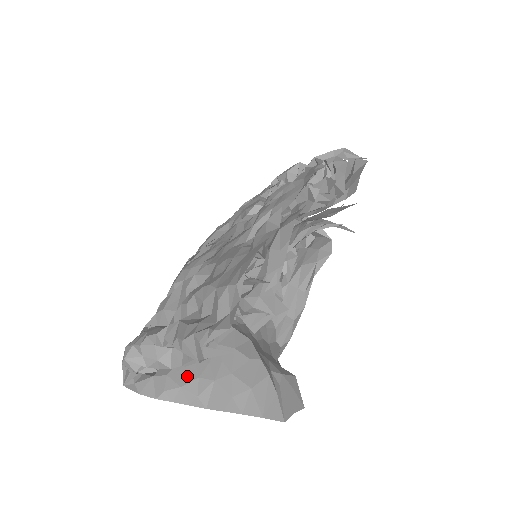
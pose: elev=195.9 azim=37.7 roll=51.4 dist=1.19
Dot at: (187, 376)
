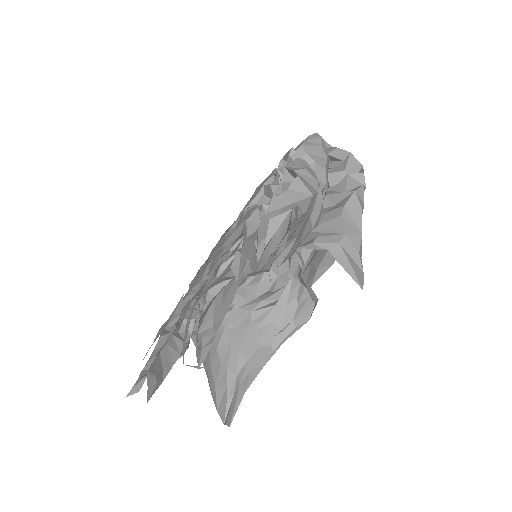
Dot at: occluded
